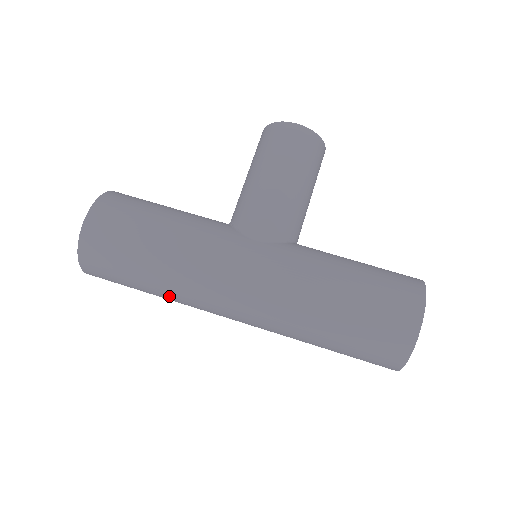
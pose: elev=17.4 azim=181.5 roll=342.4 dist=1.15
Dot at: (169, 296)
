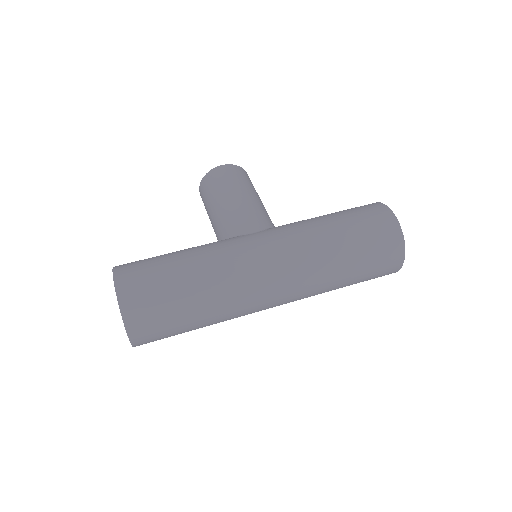
Dot at: (216, 310)
